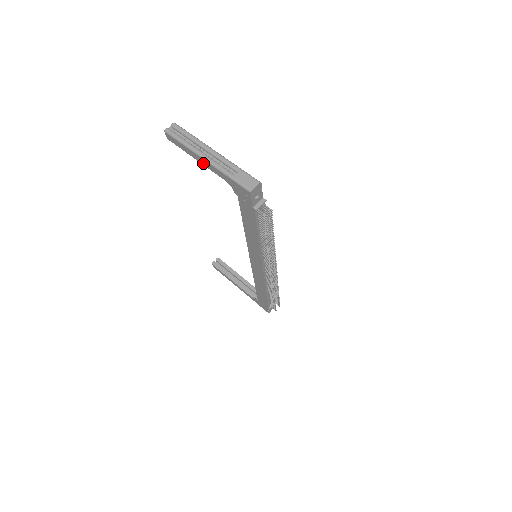
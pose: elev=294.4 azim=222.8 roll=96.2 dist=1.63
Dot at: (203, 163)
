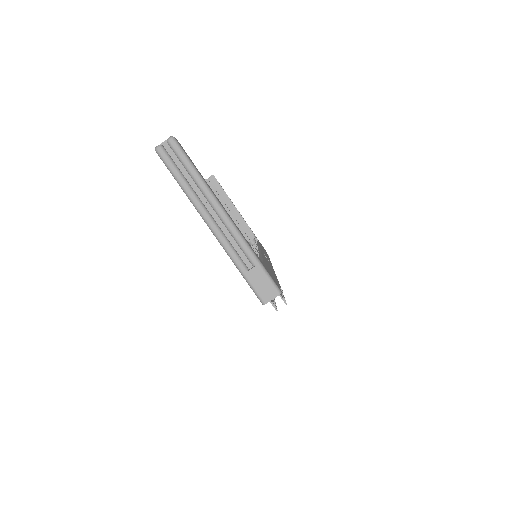
Dot at: occluded
